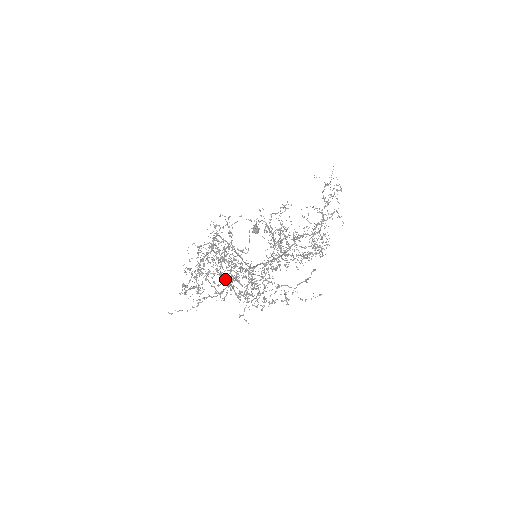
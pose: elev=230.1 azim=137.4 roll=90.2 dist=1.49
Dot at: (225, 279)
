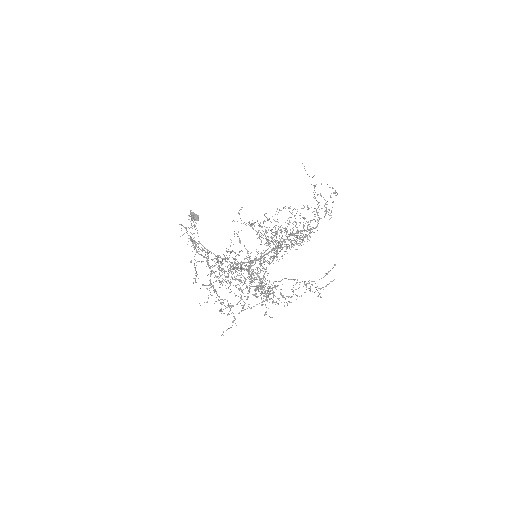
Dot at: (257, 288)
